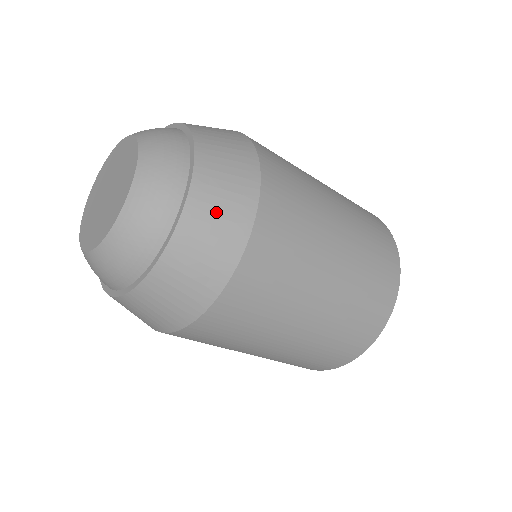
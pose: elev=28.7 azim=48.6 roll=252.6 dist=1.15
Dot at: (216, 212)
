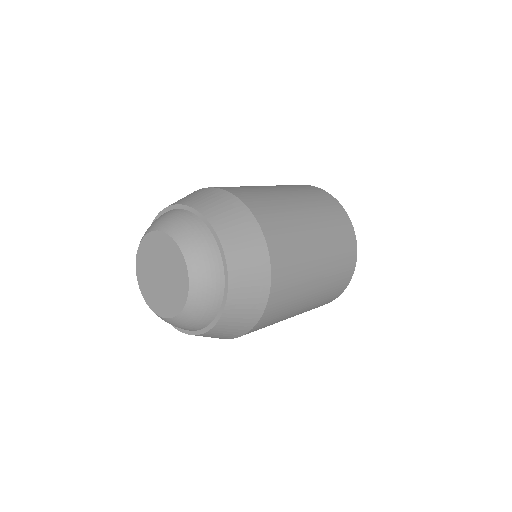
Dot at: (246, 296)
